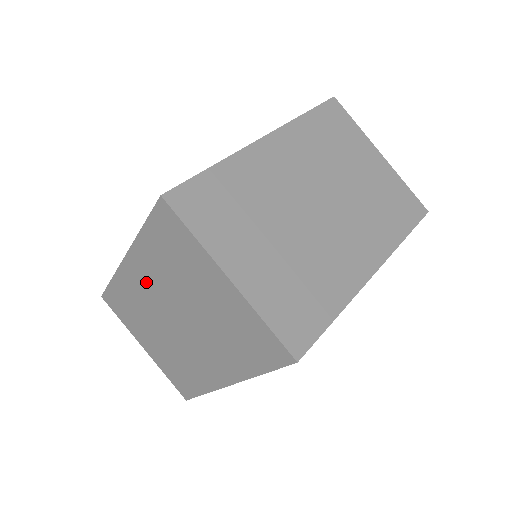
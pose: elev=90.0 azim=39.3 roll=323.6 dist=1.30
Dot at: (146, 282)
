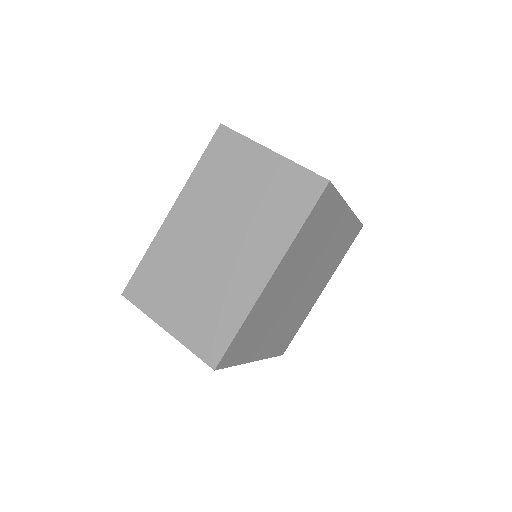
Dot at: (190, 220)
